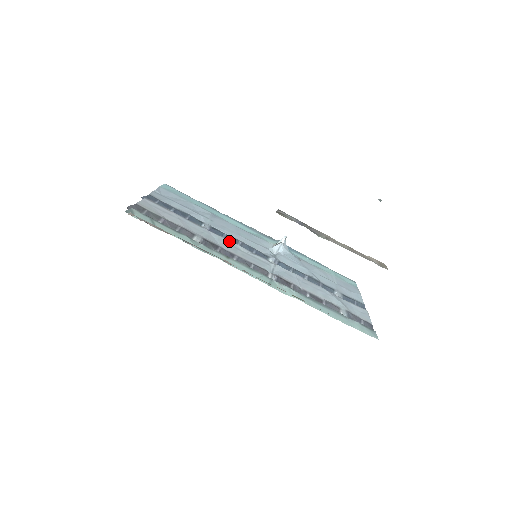
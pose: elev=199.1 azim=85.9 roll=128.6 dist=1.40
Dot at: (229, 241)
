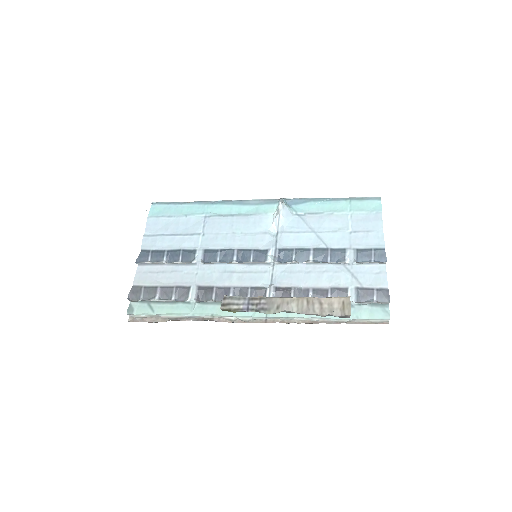
Dot at: (223, 265)
